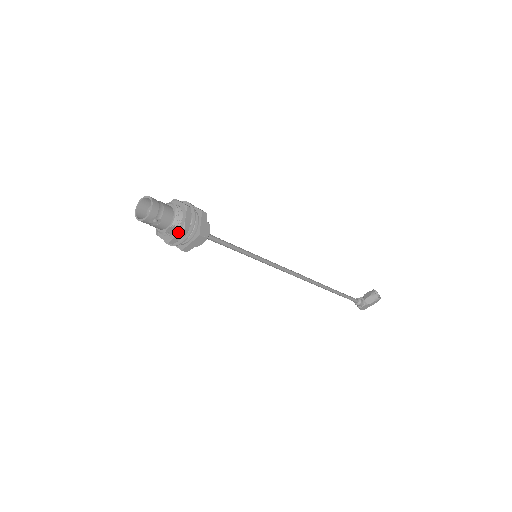
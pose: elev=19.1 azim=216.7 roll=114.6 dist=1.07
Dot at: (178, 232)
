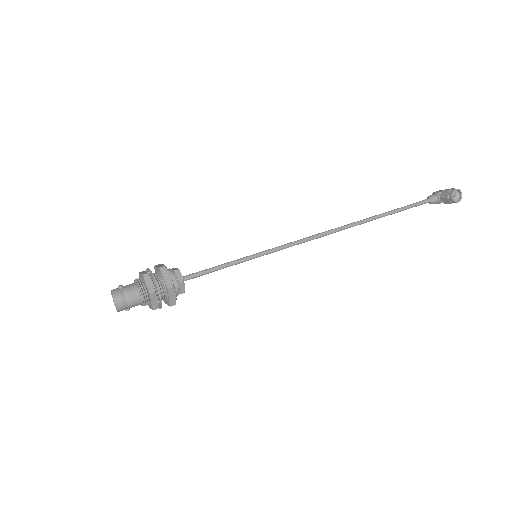
Dot at: (150, 308)
